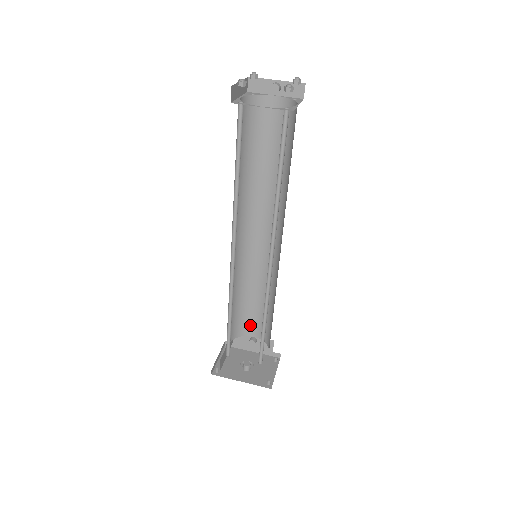
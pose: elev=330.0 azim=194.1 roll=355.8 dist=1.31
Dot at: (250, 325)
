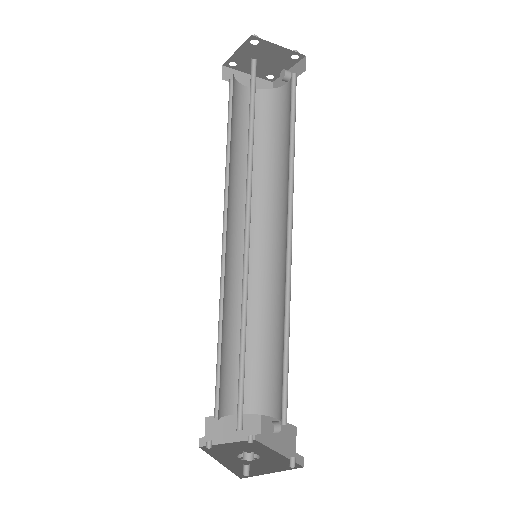
Dot at: (273, 395)
